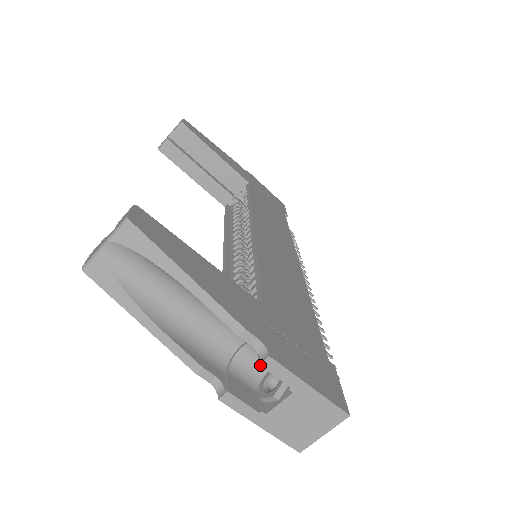
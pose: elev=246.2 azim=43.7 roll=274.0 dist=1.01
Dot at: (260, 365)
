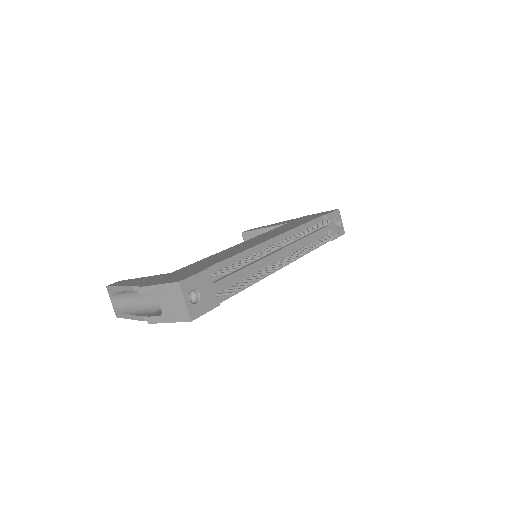
Dot at: (139, 294)
